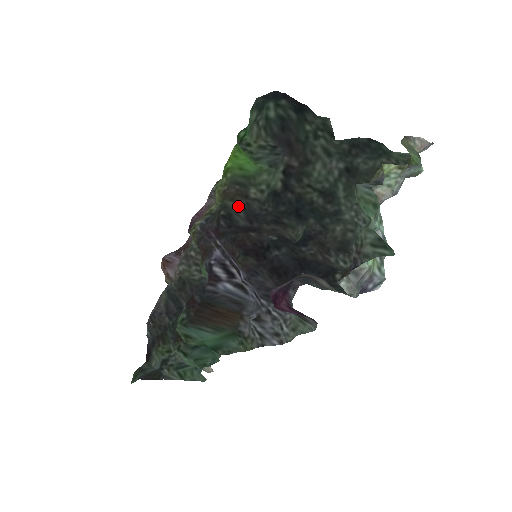
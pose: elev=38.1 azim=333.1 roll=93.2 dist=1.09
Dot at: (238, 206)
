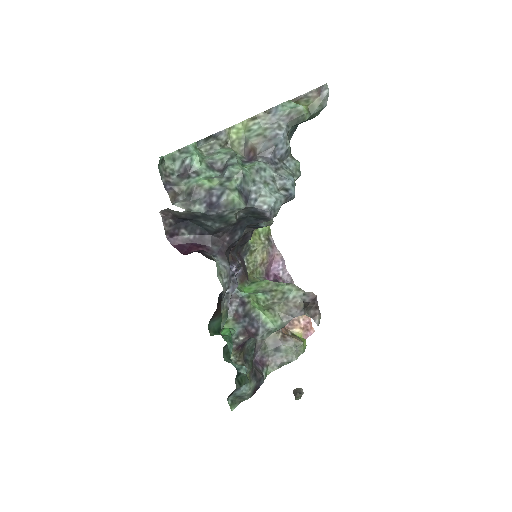
Dot at: occluded
